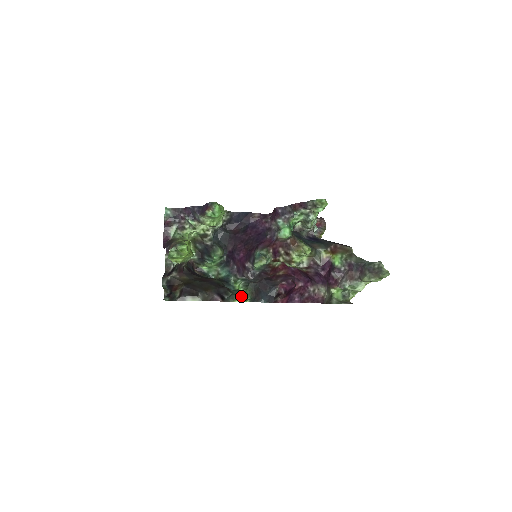
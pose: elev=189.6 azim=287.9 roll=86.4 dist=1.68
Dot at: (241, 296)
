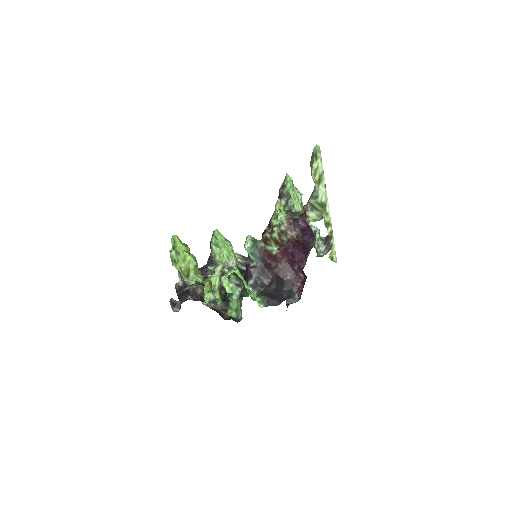
Dot at: occluded
